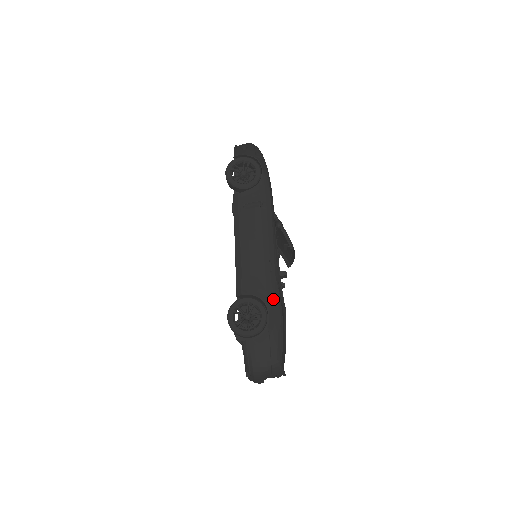
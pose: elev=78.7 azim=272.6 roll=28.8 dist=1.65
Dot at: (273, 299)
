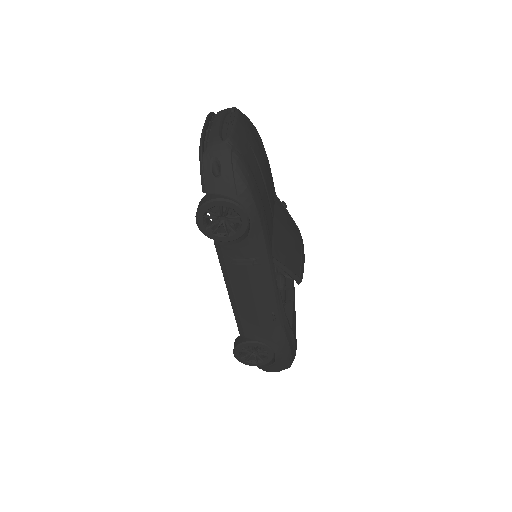
Dot at: (279, 343)
